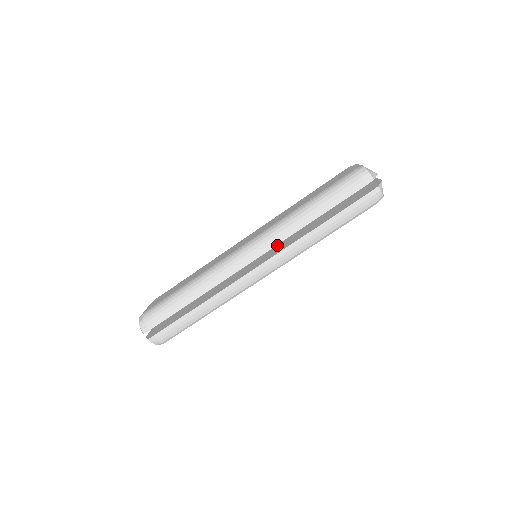
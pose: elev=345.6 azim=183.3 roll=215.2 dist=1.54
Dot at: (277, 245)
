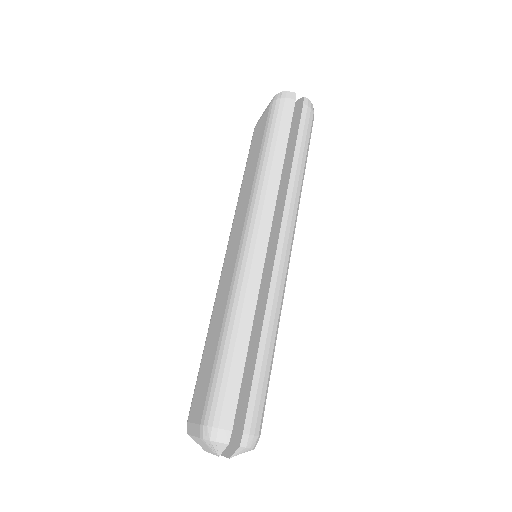
Dot at: occluded
